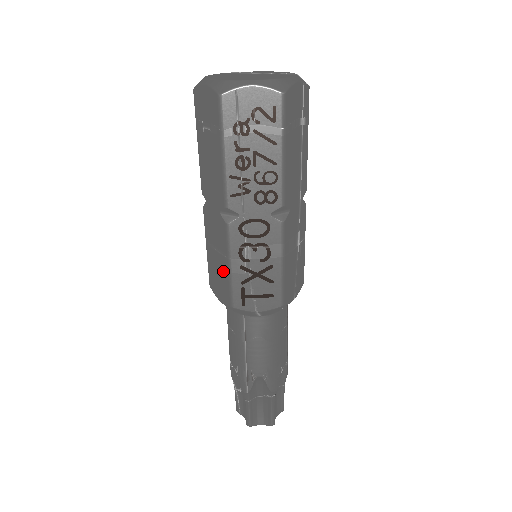
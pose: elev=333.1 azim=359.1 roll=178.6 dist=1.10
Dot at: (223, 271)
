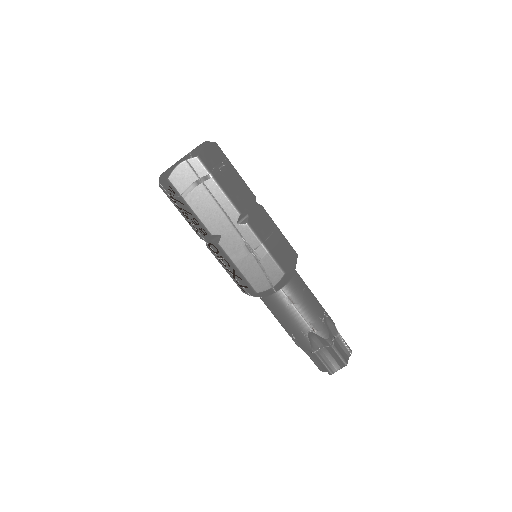
Dot at: occluded
